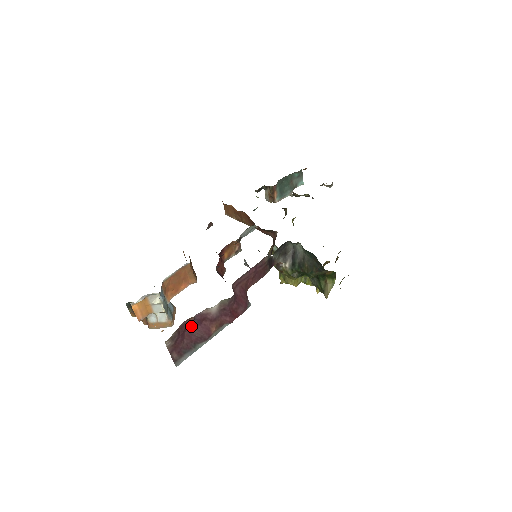
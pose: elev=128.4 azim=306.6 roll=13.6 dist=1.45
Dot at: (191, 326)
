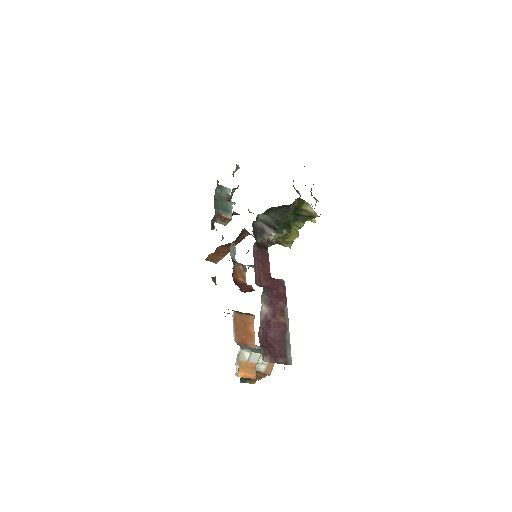
Dot at: (267, 335)
